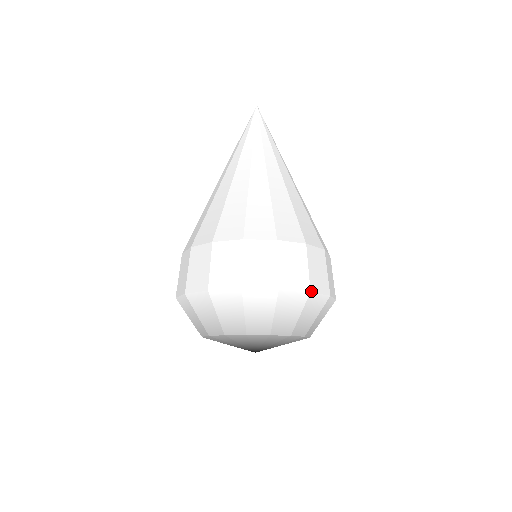
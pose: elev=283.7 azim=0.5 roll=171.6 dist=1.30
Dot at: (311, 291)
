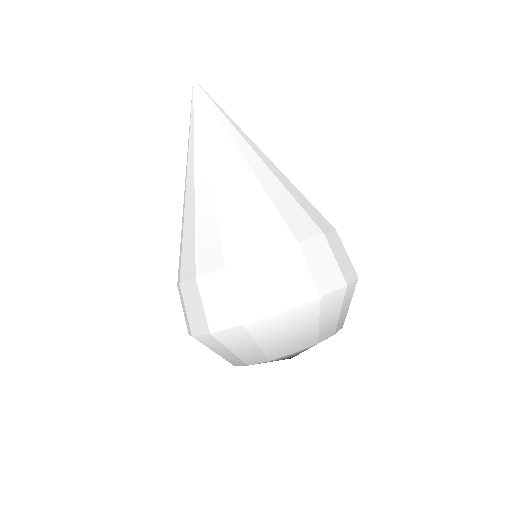
Dot at: (244, 323)
